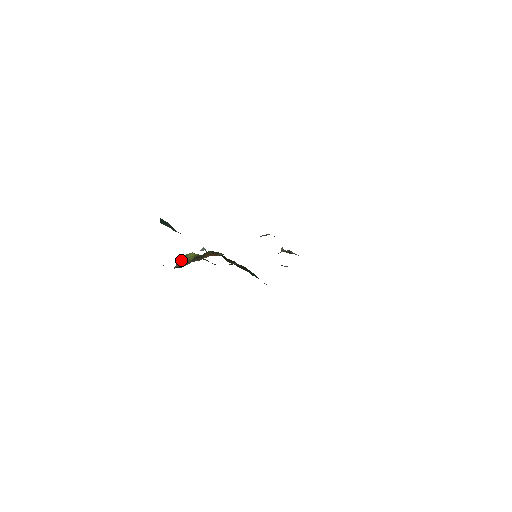
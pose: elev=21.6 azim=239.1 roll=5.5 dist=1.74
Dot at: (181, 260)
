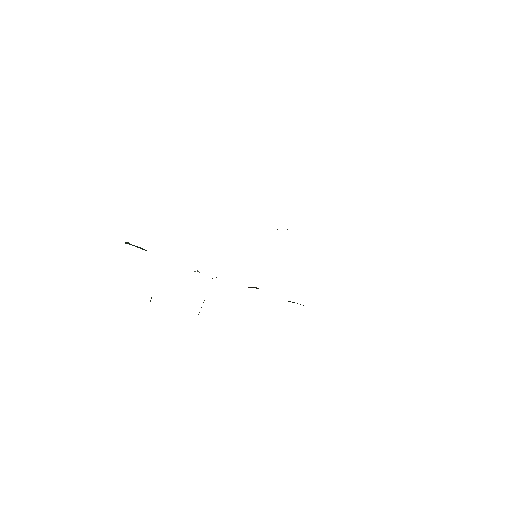
Dot at: occluded
